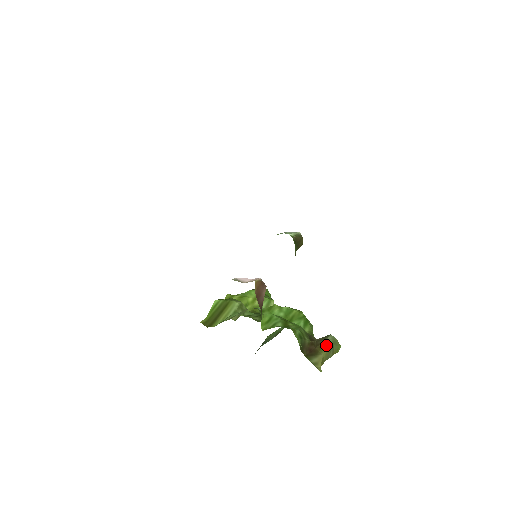
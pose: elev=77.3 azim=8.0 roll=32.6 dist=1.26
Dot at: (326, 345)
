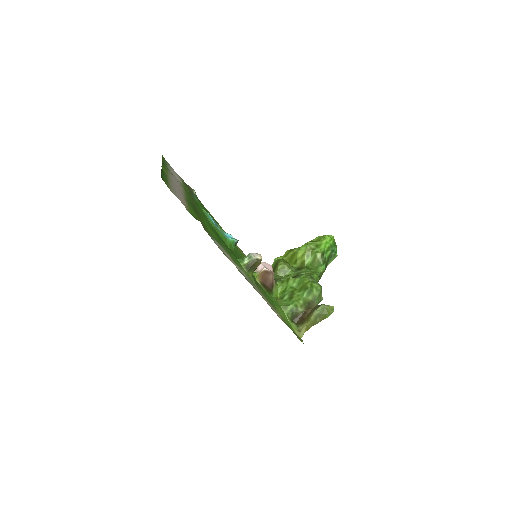
Dot at: (311, 316)
